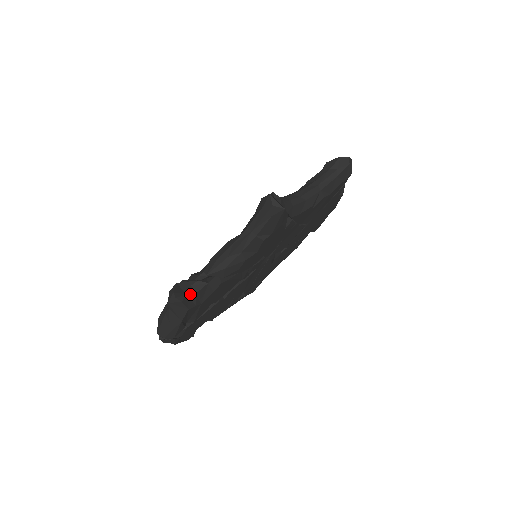
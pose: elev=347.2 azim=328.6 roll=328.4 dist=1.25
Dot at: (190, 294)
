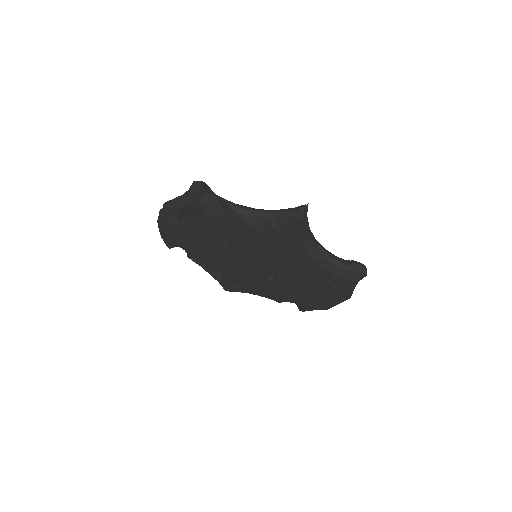
Dot at: (207, 195)
